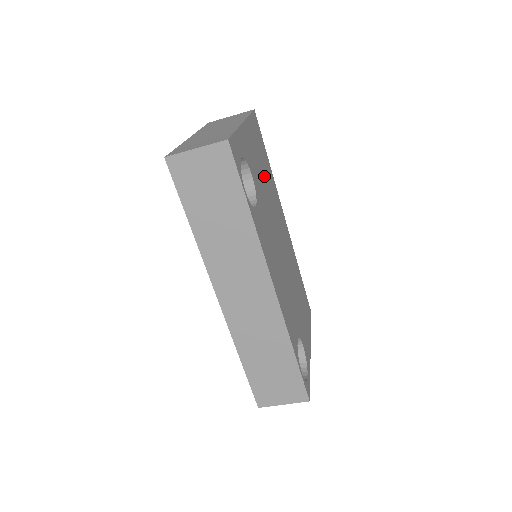
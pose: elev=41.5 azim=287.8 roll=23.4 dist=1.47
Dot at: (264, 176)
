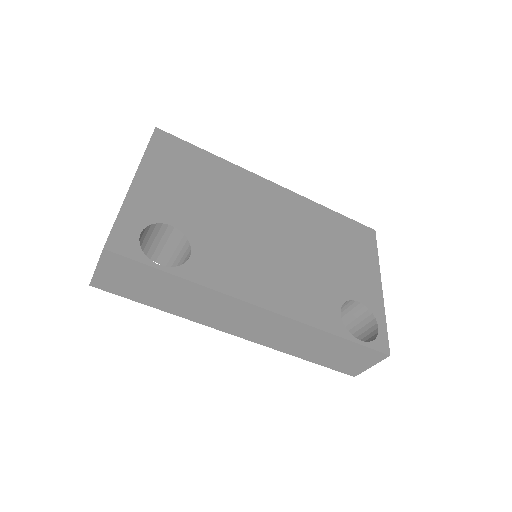
Dot at: (203, 189)
